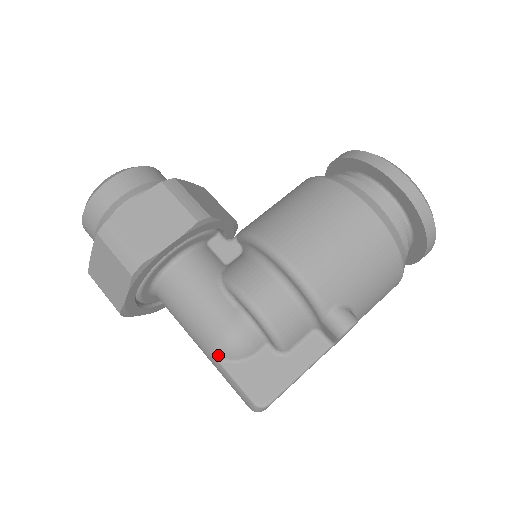
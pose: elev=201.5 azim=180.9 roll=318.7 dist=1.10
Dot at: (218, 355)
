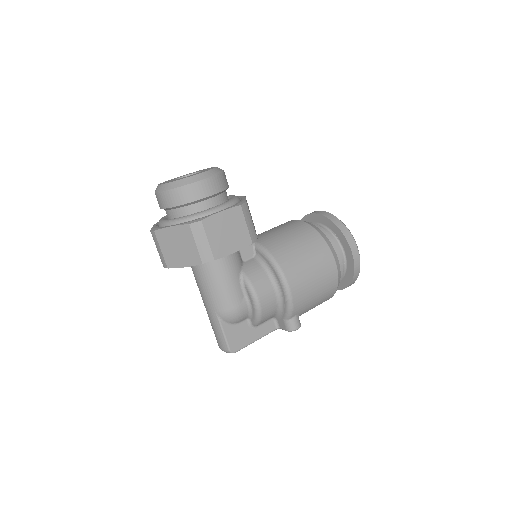
Dot at: (221, 318)
